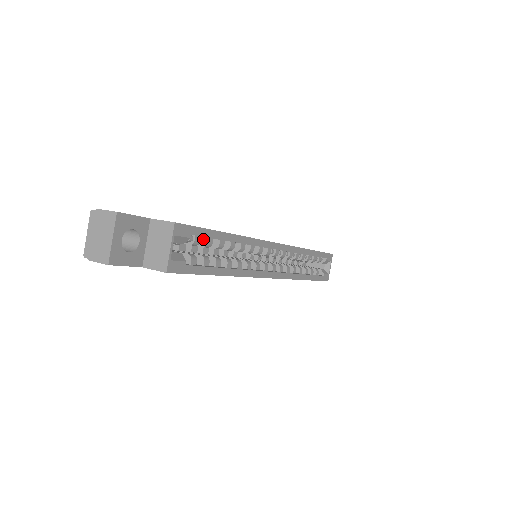
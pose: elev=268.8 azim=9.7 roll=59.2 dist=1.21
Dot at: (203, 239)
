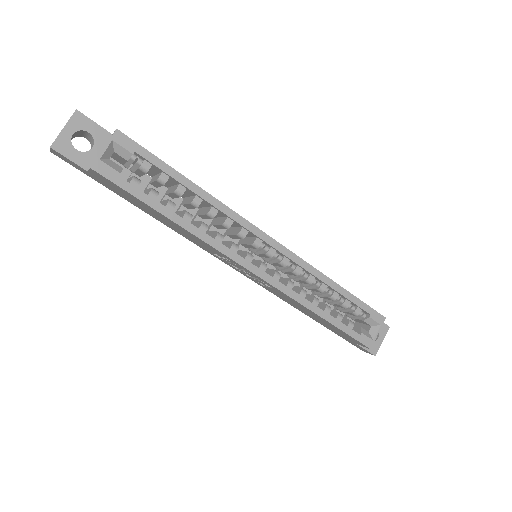
Dot at: (160, 174)
